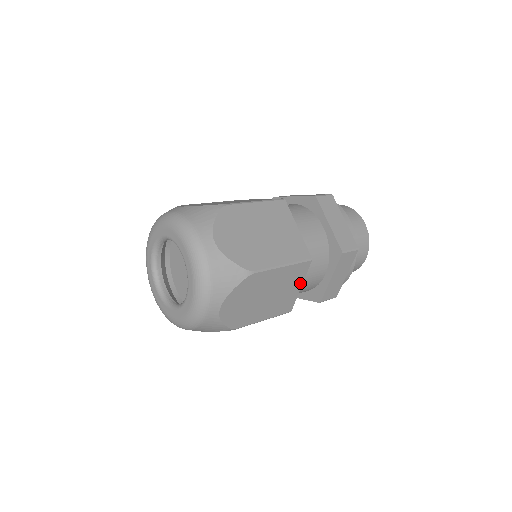
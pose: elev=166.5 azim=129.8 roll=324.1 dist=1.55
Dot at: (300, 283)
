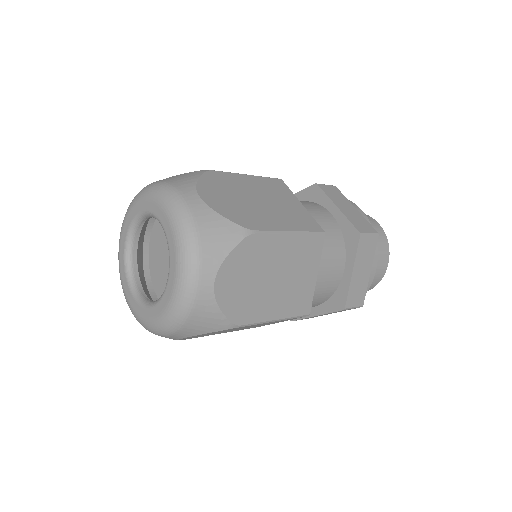
Dot at: (282, 321)
